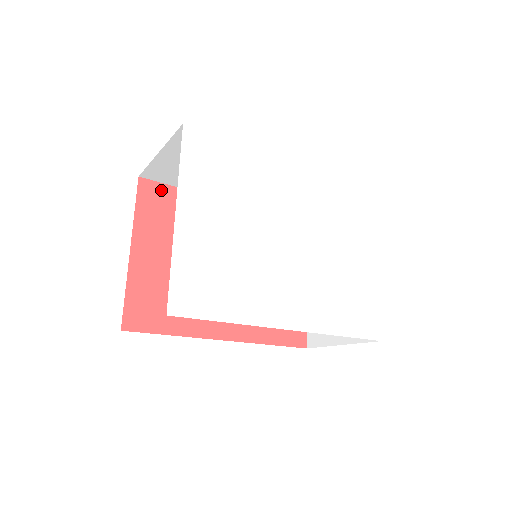
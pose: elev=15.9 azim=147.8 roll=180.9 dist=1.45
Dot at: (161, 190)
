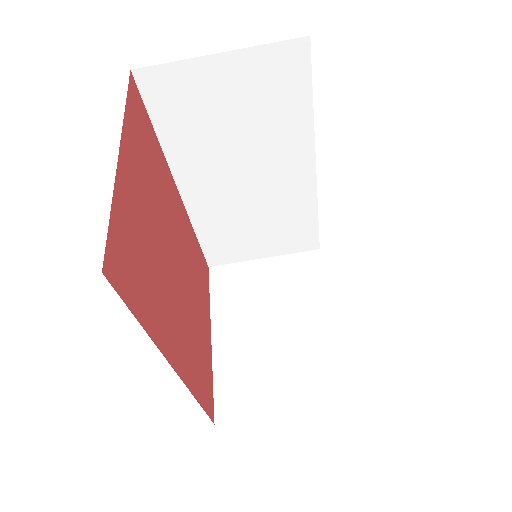
Dot at: (143, 111)
